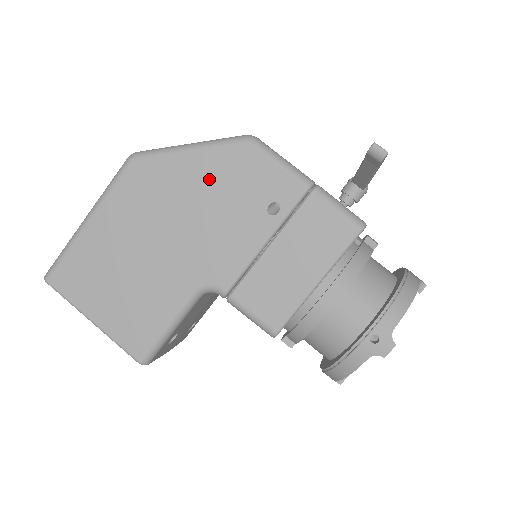
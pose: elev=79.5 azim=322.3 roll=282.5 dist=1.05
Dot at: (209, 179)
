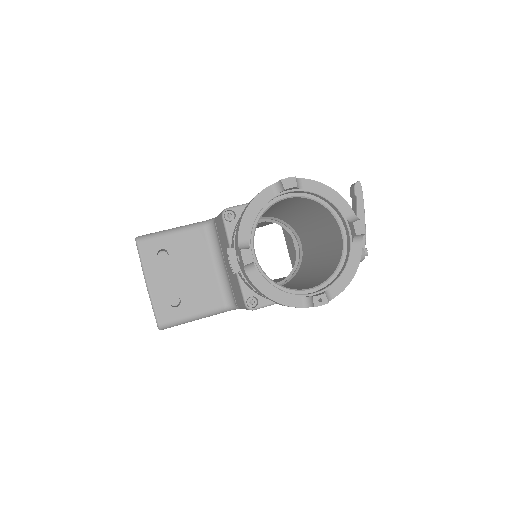
Dot at: occluded
